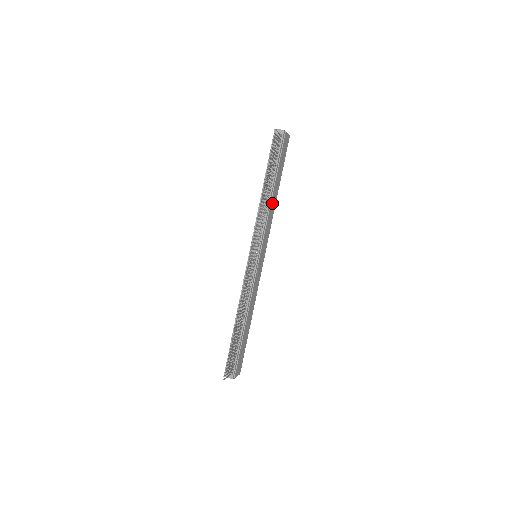
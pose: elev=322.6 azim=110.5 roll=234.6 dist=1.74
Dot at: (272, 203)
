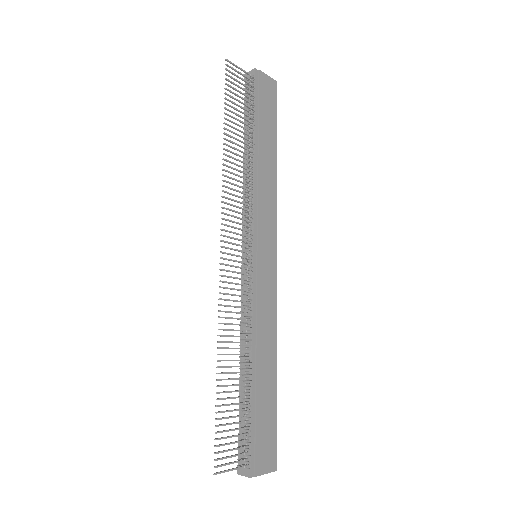
Dot at: (264, 172)
